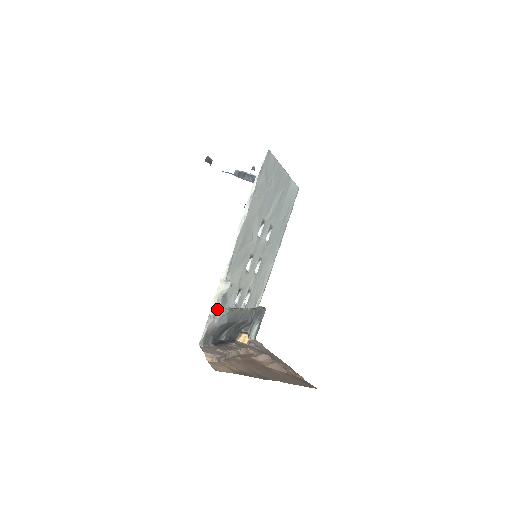
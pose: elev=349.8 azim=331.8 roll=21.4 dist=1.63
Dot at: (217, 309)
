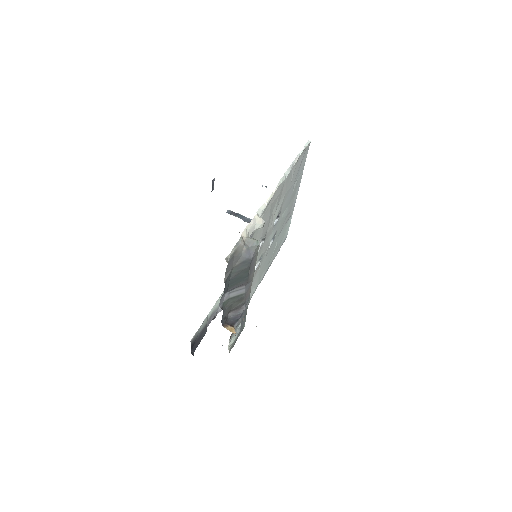
Dot at: (248, 238)
